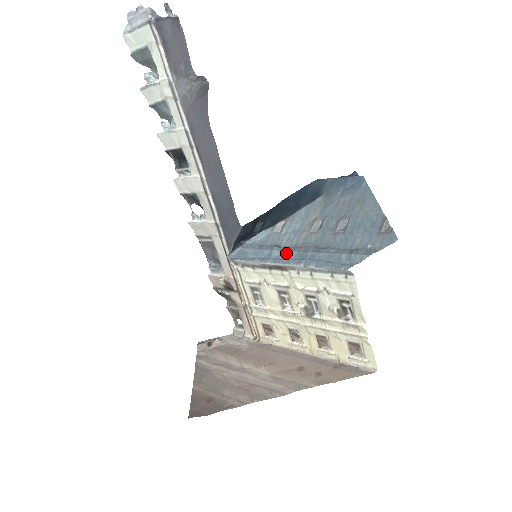
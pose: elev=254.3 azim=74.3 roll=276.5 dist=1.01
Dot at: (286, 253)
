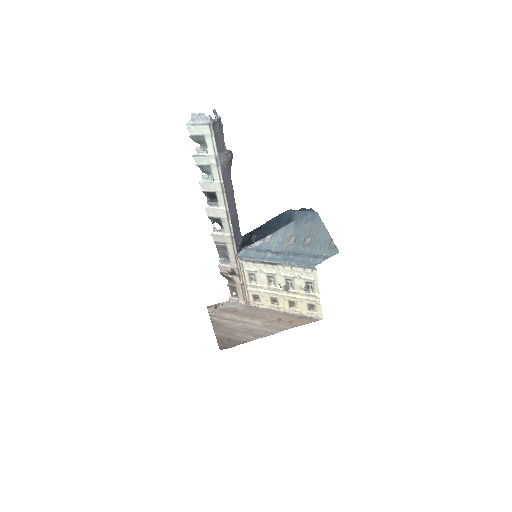
Dot at: (276, 255)
